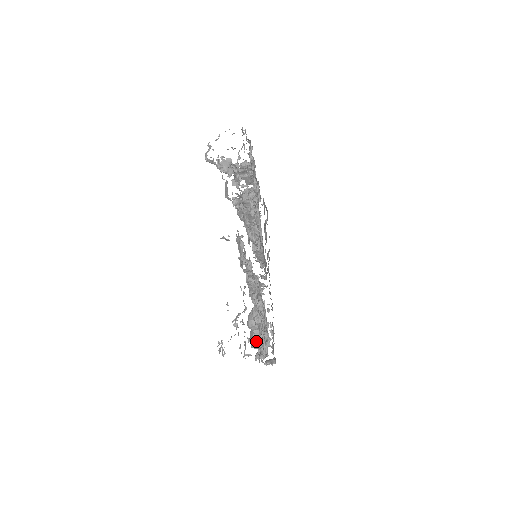
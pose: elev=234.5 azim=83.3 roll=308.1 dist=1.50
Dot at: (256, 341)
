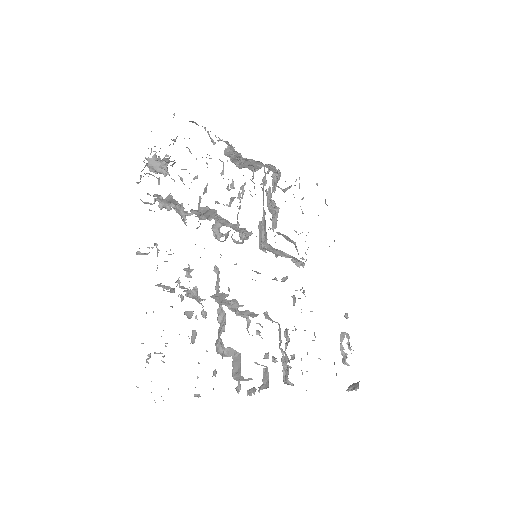
Dot at: (234, 371)
